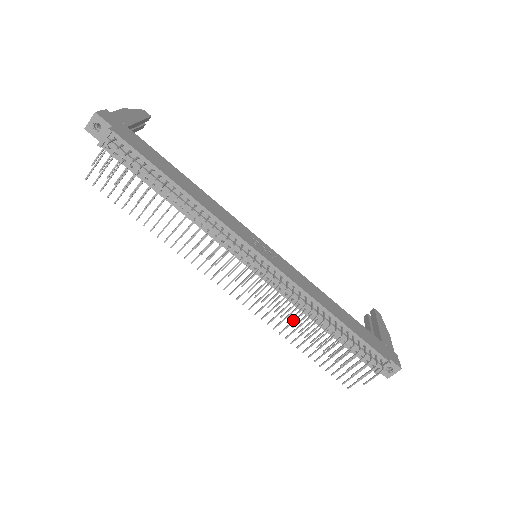
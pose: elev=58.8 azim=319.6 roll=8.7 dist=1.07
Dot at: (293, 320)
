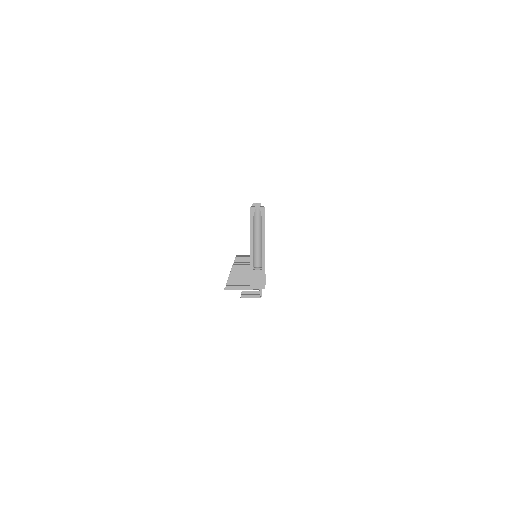
Dot at: (246, 263)
